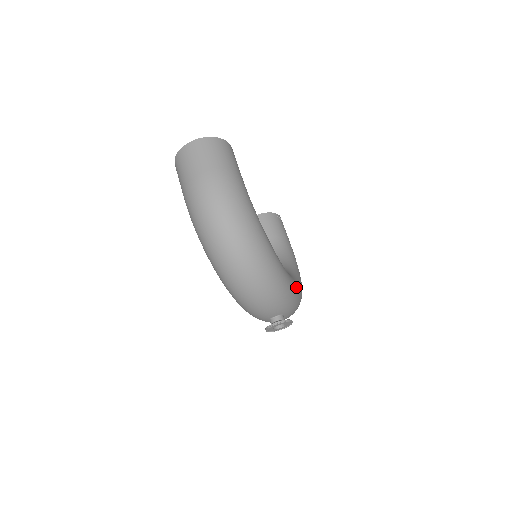
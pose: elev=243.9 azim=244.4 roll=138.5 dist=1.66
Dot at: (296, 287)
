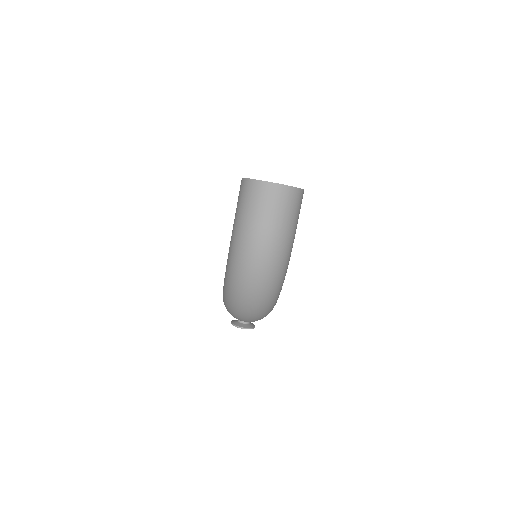
Dot at: occluded
